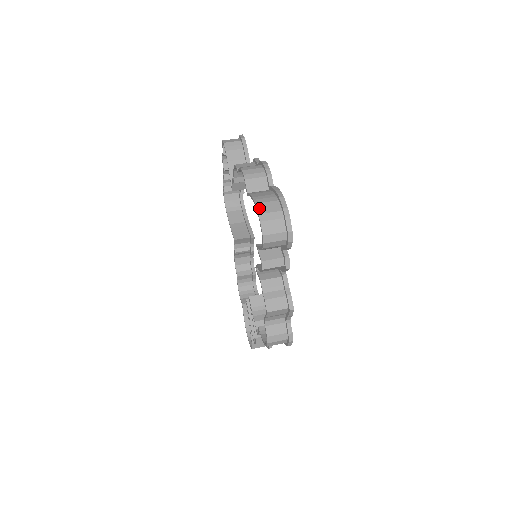
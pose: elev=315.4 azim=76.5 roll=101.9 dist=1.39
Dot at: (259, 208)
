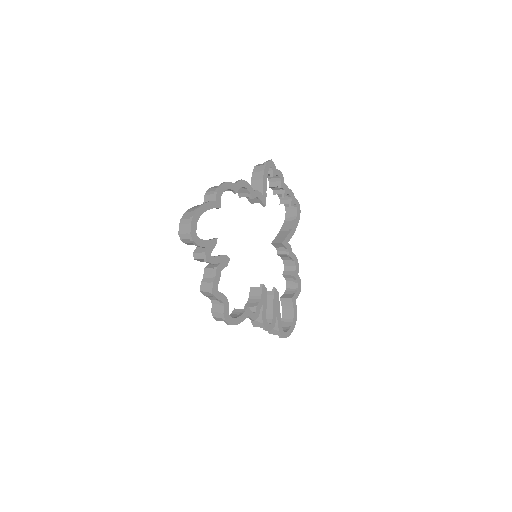
Dot at: (184, 215)
